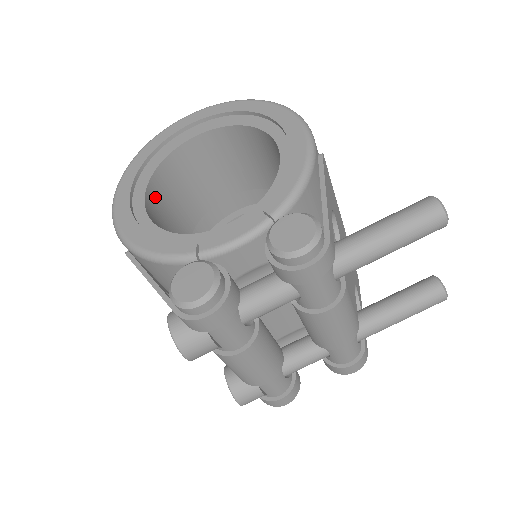
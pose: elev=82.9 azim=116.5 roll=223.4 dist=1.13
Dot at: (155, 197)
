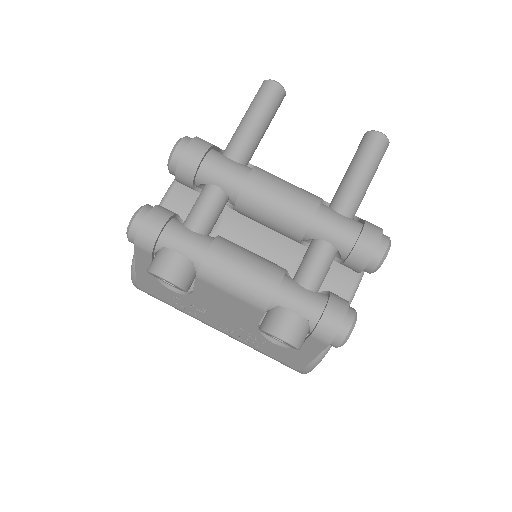
Dot at: occluded
